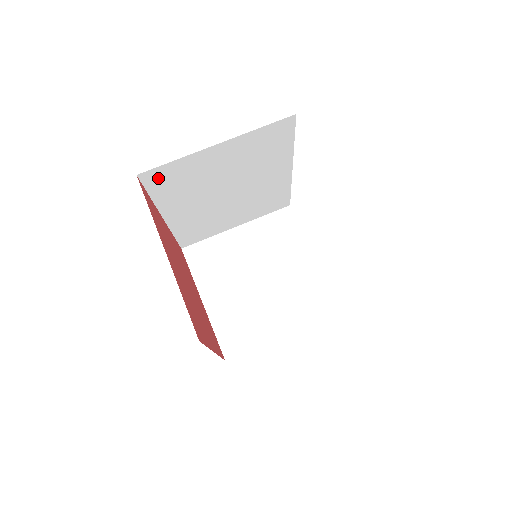
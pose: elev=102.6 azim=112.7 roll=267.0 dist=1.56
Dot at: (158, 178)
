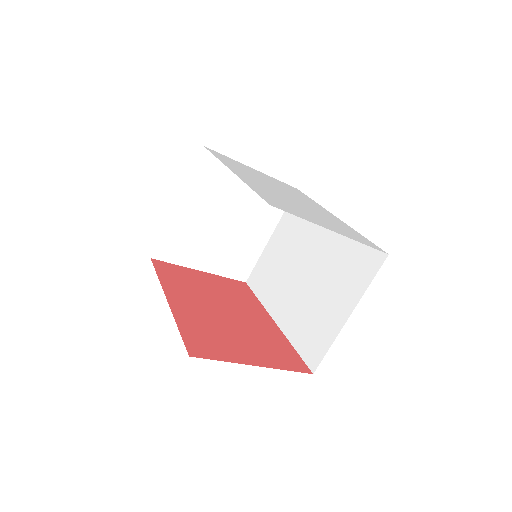
Dot at: occluded
